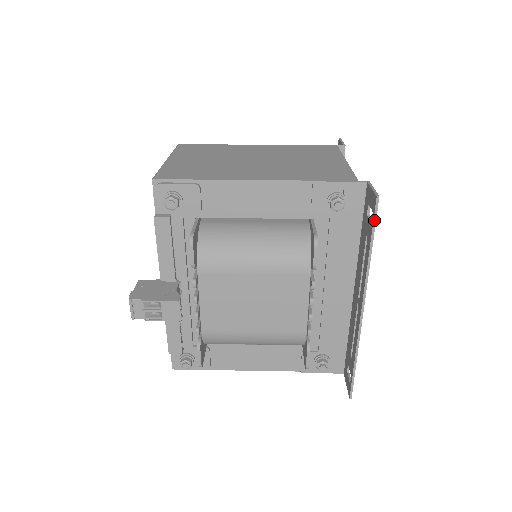
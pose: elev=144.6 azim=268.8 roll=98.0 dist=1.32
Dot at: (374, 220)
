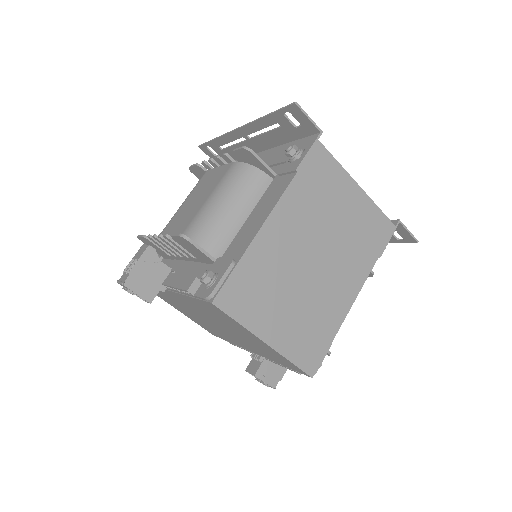
Dot at: occluded
